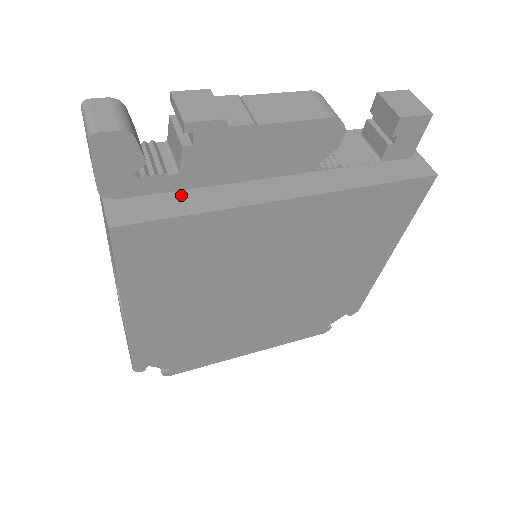
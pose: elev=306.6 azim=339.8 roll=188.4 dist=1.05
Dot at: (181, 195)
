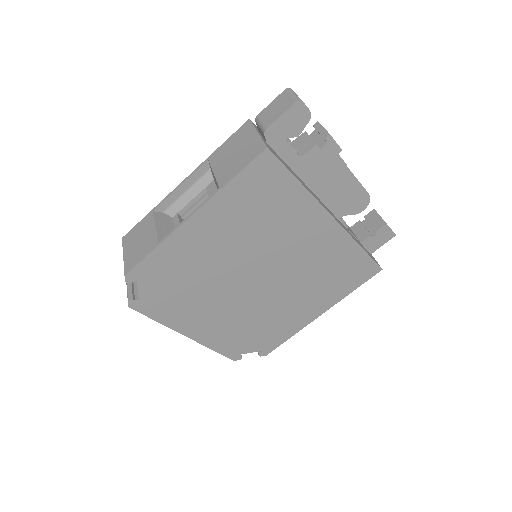
Dot at: (291, 169)
